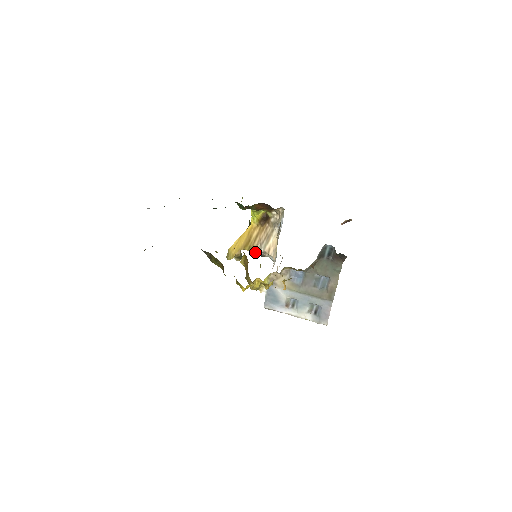
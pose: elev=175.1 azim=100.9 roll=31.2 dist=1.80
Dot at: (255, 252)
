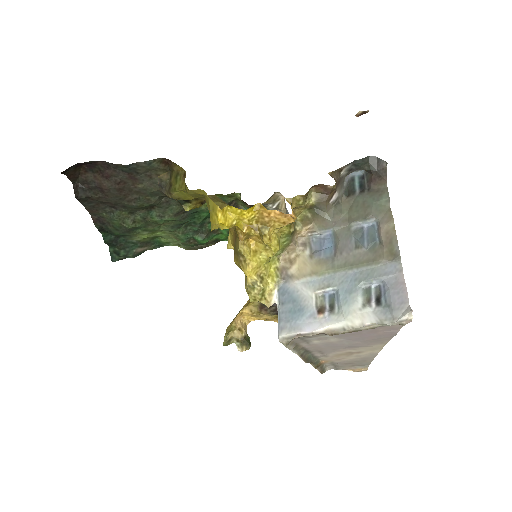
Dot at: occluded
